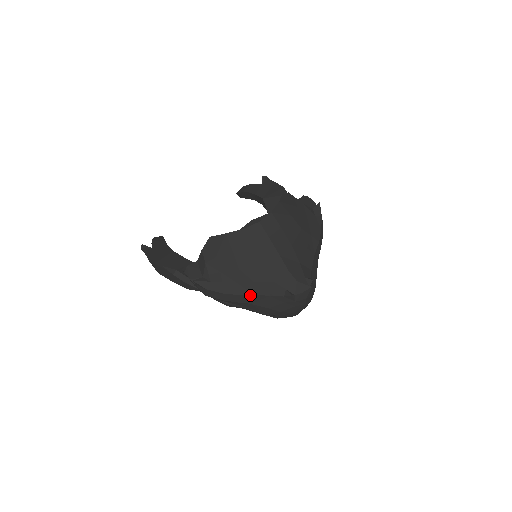
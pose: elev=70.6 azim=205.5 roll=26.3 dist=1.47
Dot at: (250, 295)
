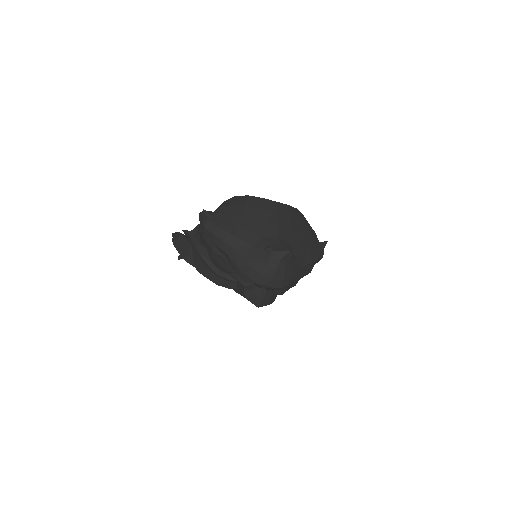
Dot at: (237, 238)
